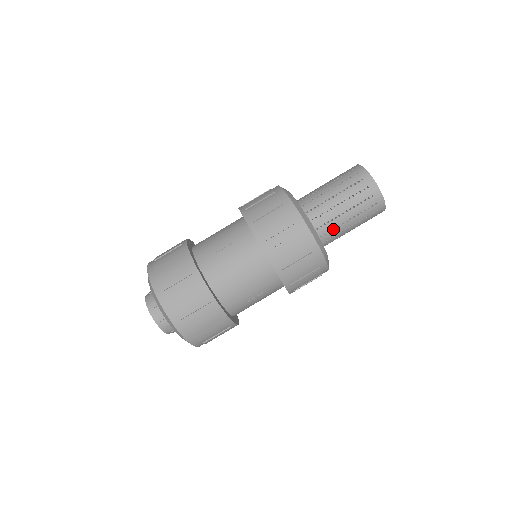
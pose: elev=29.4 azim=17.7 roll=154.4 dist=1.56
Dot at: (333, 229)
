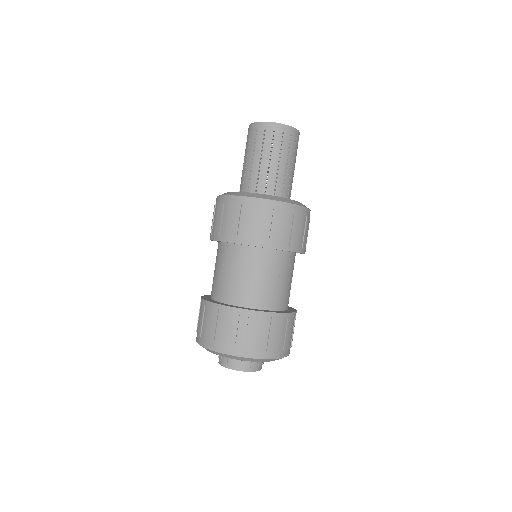
Dot at: (276, 181)
